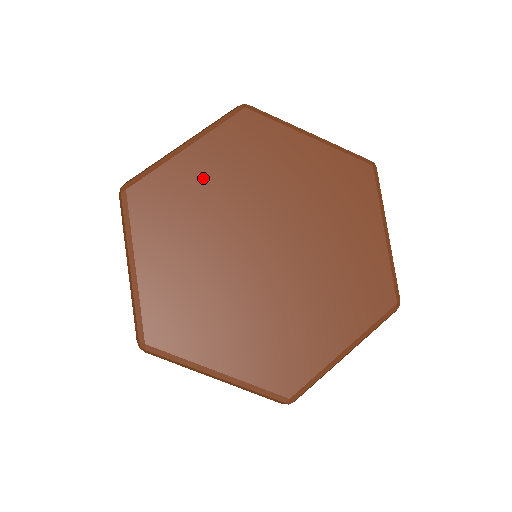
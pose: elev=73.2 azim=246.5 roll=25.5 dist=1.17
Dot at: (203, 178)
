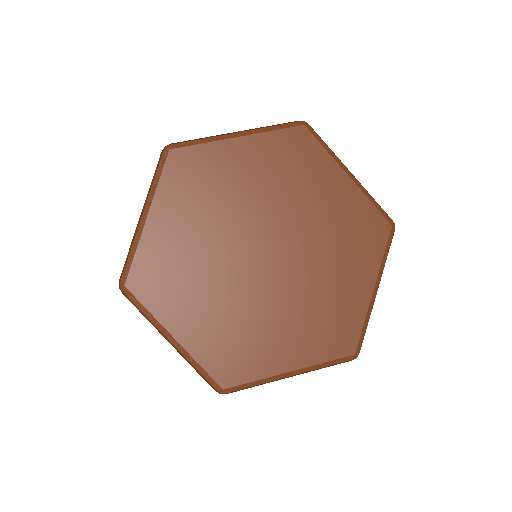
Dot at: (177, 234)
